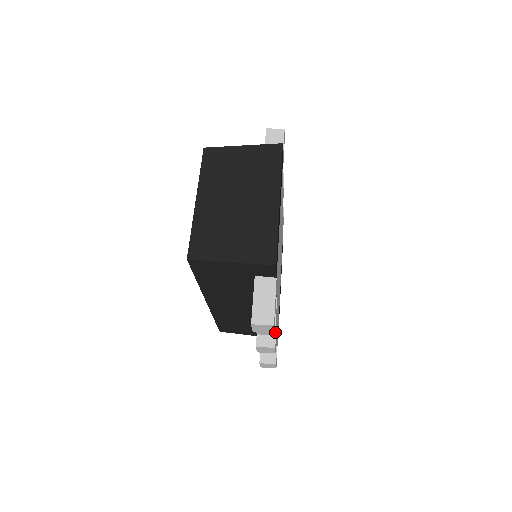
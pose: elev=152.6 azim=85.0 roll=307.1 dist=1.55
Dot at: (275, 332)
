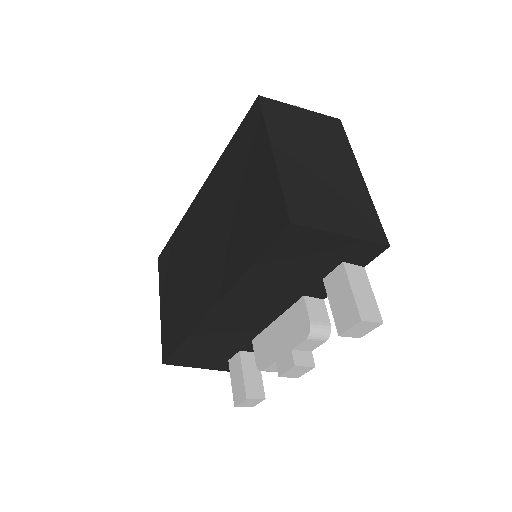
Dot at: (319, 345)
